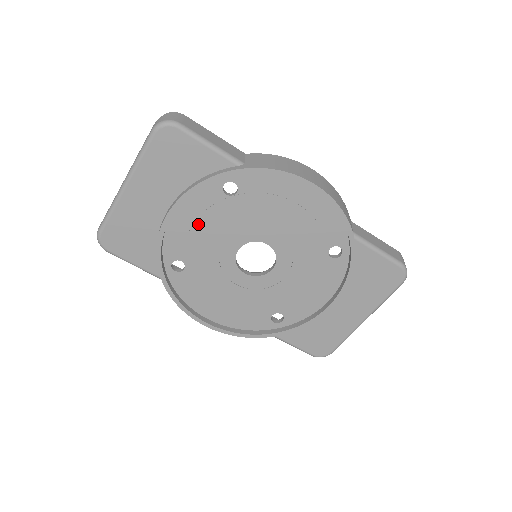
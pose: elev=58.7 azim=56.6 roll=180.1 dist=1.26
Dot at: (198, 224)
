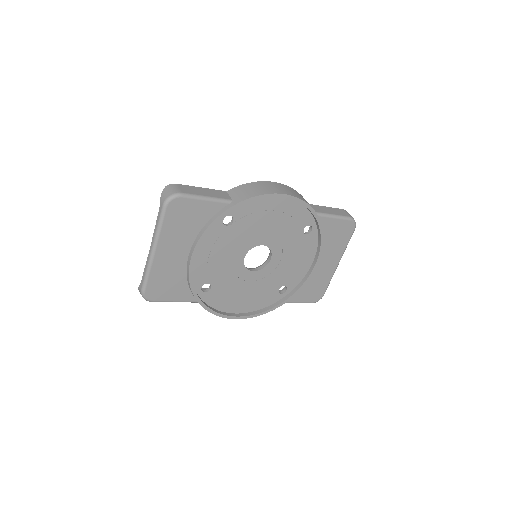
Dot at: (213, 254)
